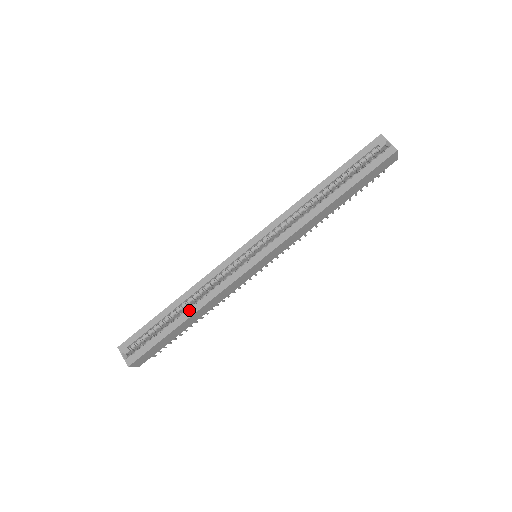
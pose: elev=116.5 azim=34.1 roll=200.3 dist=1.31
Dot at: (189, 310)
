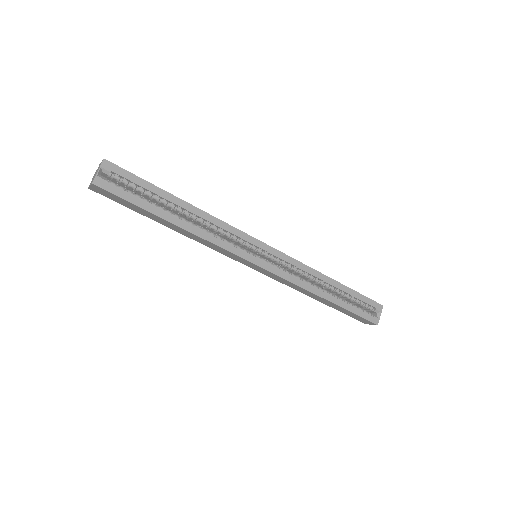
Dot at: (185, 222)
